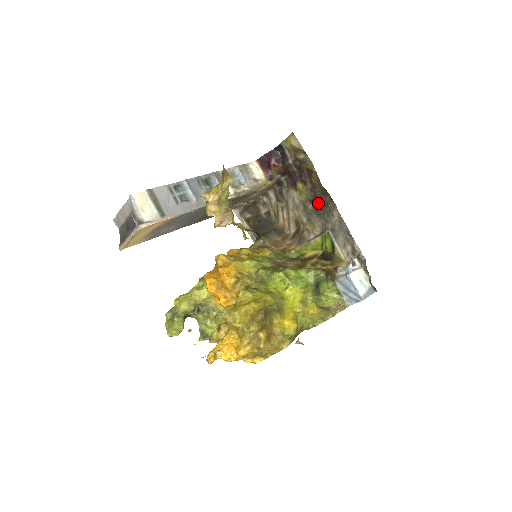
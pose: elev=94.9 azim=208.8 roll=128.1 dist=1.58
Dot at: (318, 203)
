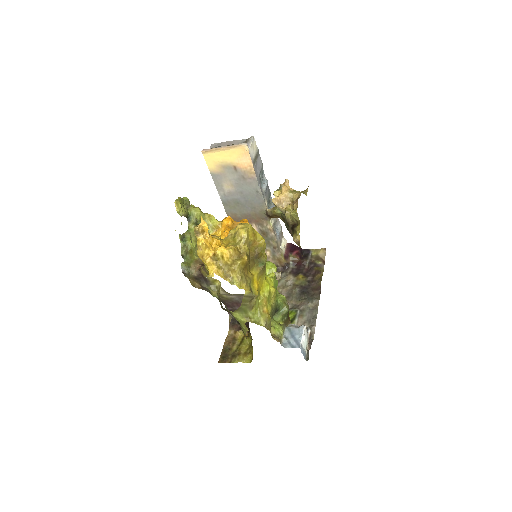
Dot at: (306, 291)
